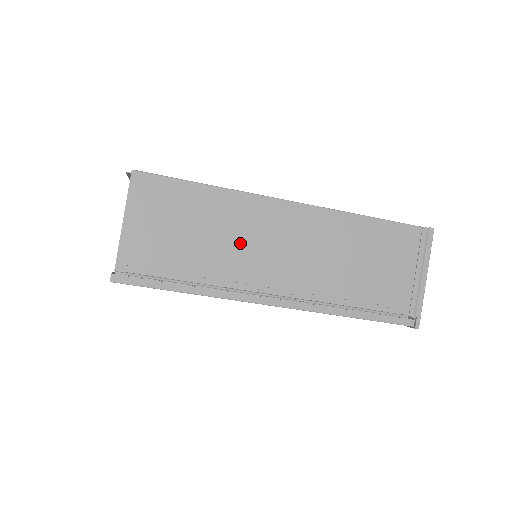
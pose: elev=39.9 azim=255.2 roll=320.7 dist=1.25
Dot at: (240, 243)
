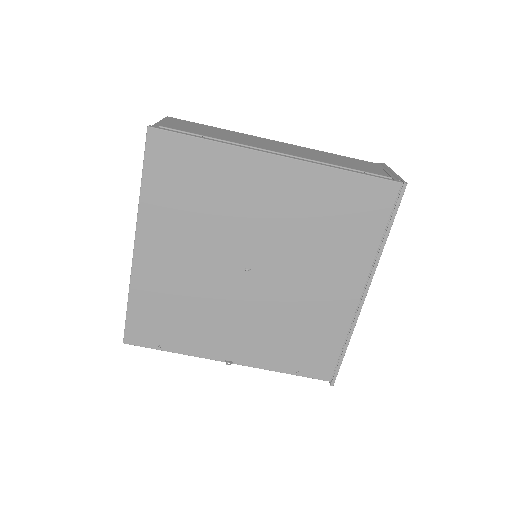
Dot at: (245, 140)
